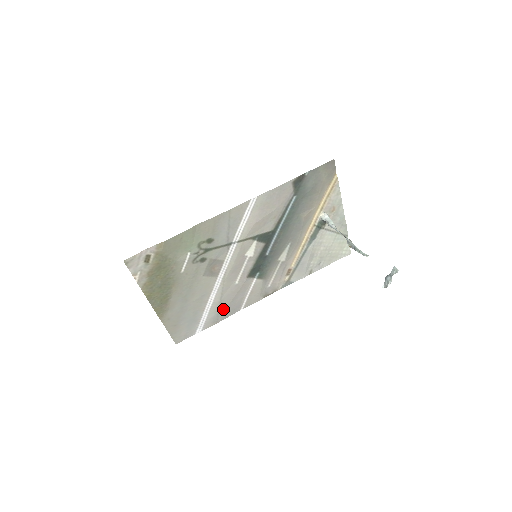
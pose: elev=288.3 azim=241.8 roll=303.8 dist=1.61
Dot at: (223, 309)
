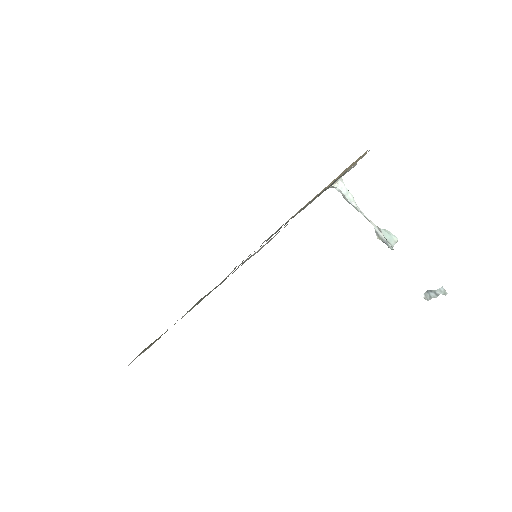
Dot at: occluded
